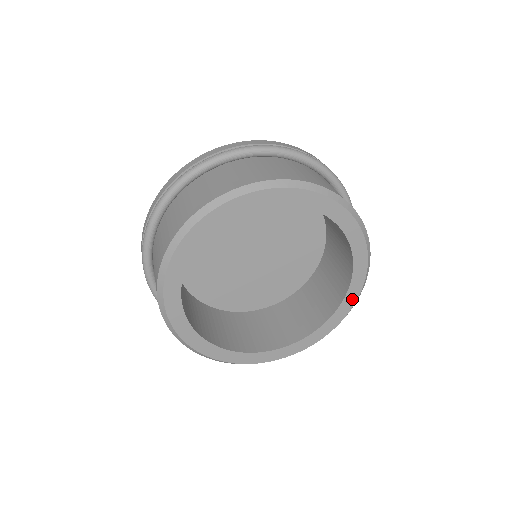
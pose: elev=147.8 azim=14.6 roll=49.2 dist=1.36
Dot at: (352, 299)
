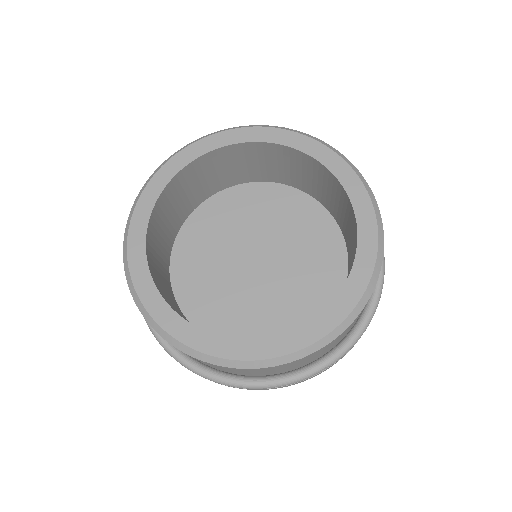
Dot at: (341, 166)
